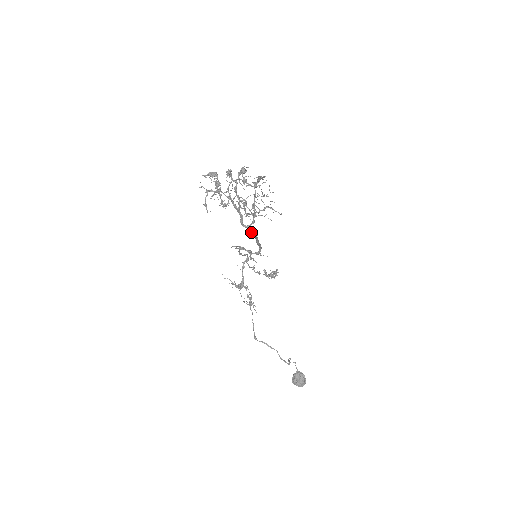
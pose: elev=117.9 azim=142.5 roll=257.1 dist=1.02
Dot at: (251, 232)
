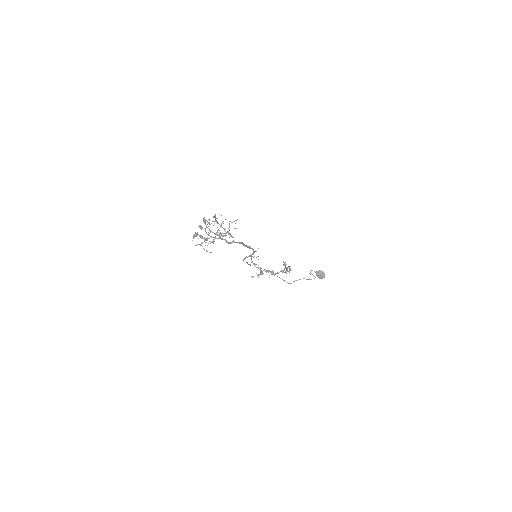
Dot at: occluded
